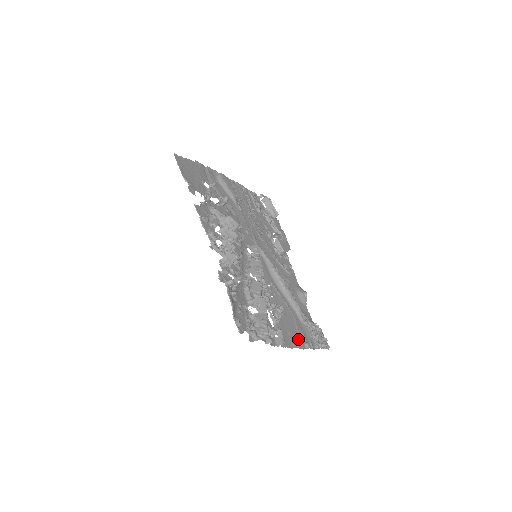
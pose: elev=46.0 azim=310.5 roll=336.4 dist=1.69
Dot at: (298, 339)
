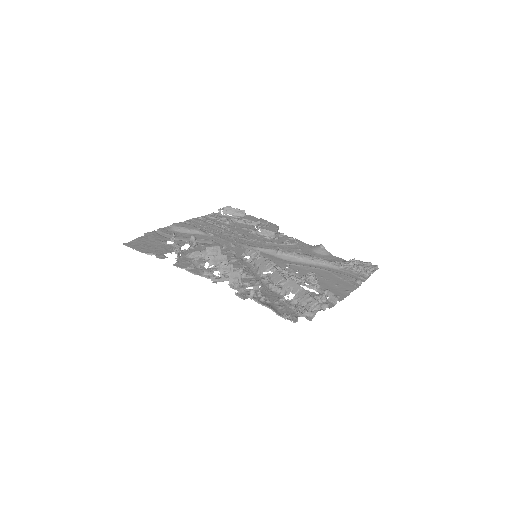
Dot at: (347, 284)
